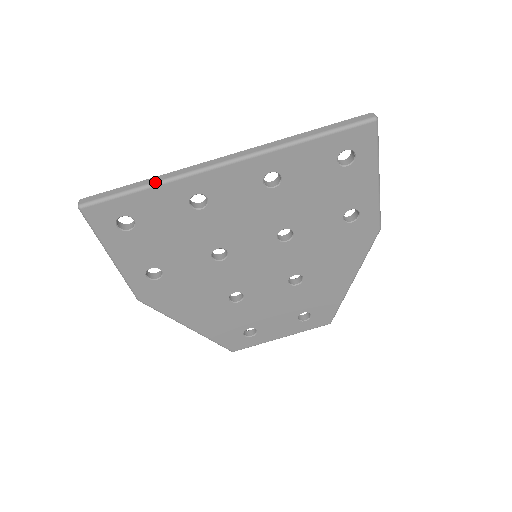
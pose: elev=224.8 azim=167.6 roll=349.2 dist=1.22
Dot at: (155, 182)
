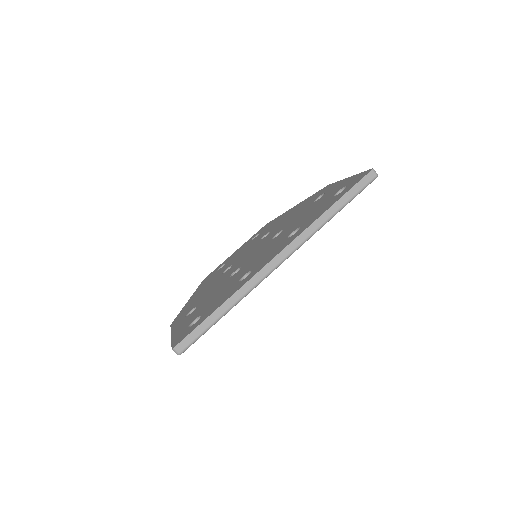
Dot at: (234, 305)
